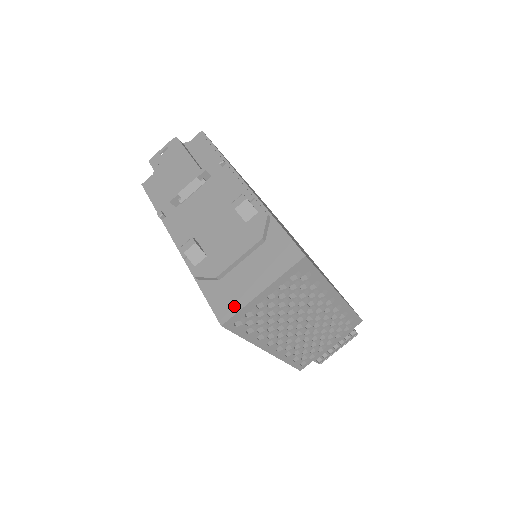
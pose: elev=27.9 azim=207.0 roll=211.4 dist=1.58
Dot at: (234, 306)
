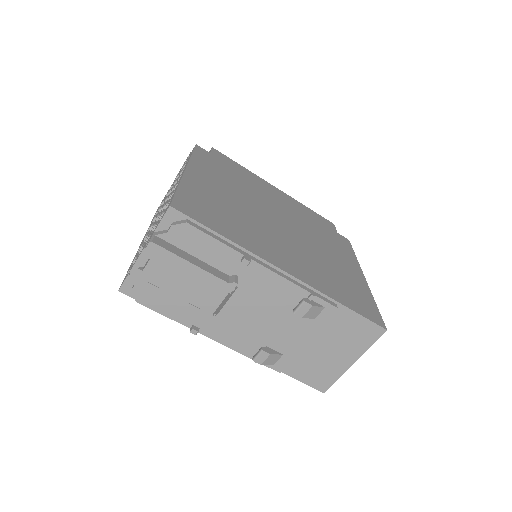
Dot at: (330, 379)
